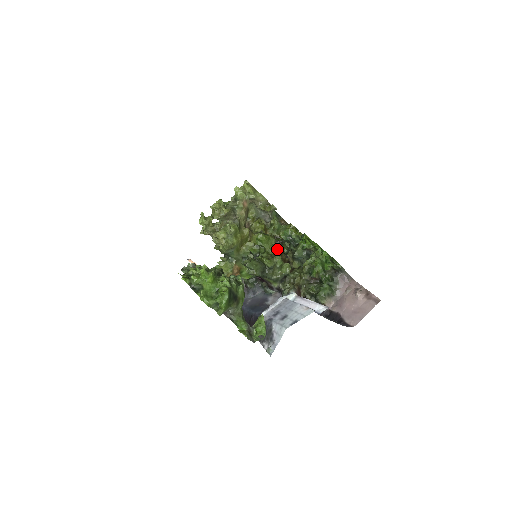
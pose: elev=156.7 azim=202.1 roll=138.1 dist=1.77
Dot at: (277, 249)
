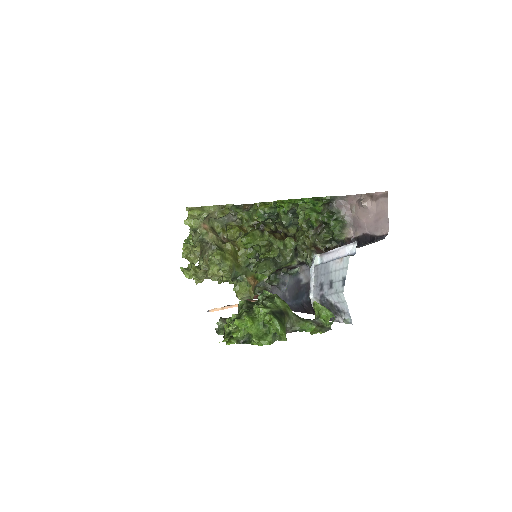
Dot at: (267, 236)
